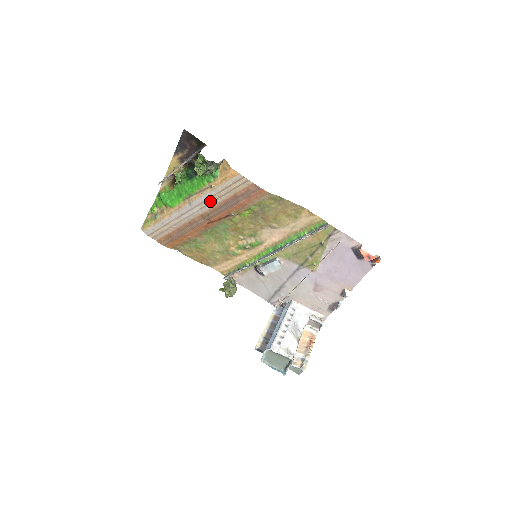
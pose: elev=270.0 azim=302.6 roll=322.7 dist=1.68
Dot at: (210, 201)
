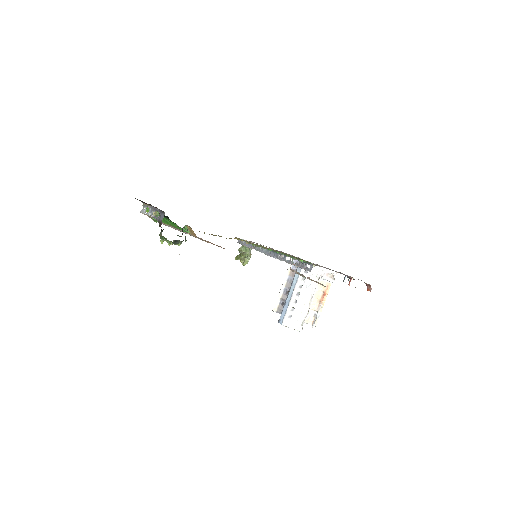
Dot at: occluded
